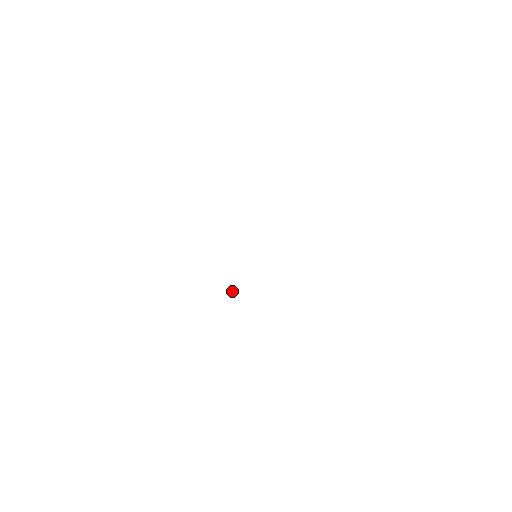
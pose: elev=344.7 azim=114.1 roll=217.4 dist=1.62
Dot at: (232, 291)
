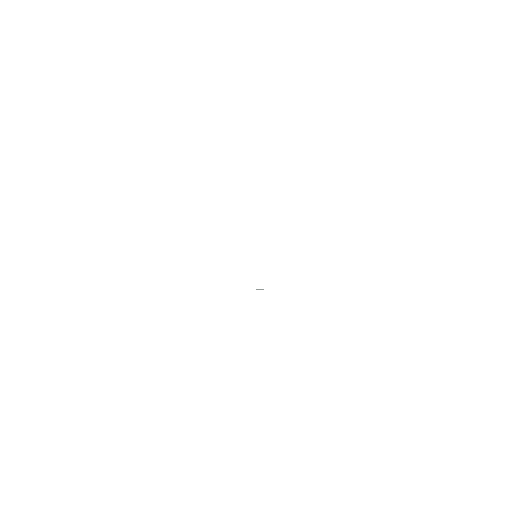
Dot at: (257, 289)
